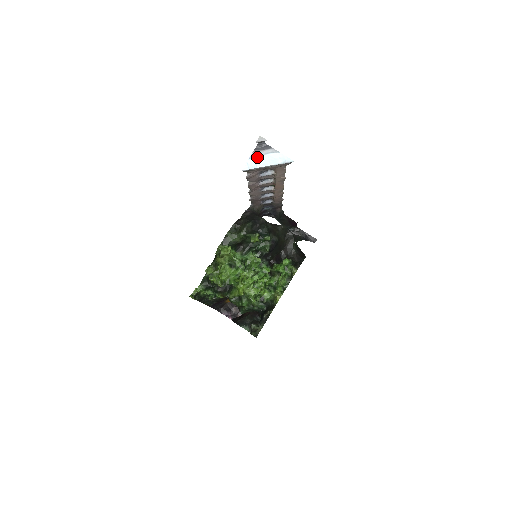
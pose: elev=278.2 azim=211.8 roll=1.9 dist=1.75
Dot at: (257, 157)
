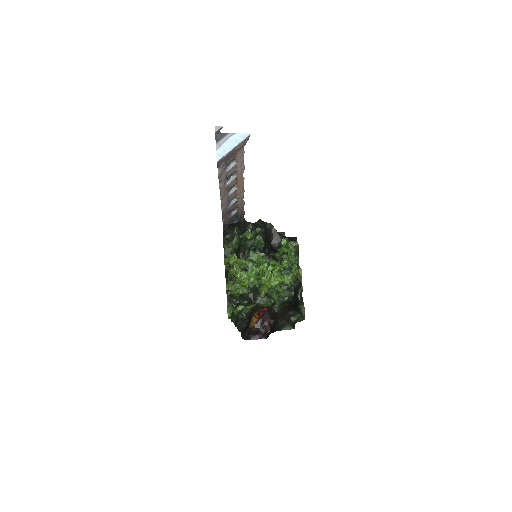
Dot at: (222, 145)
